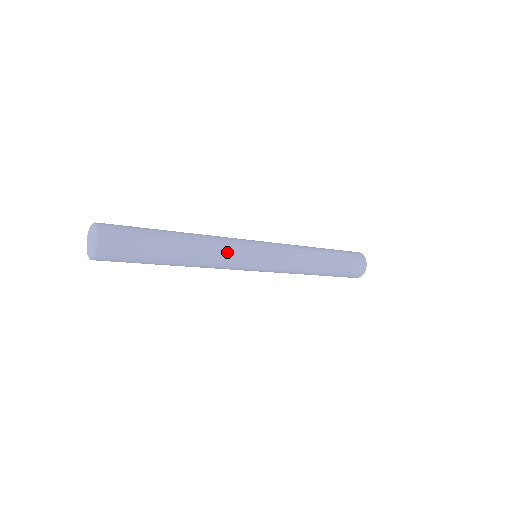
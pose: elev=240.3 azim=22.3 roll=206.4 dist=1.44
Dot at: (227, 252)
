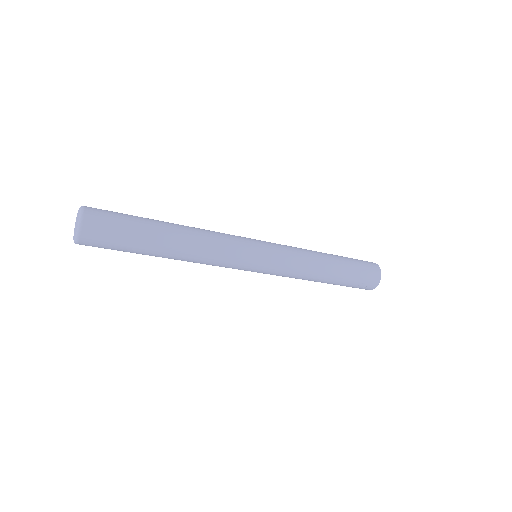
Dot at: (220, 254)
